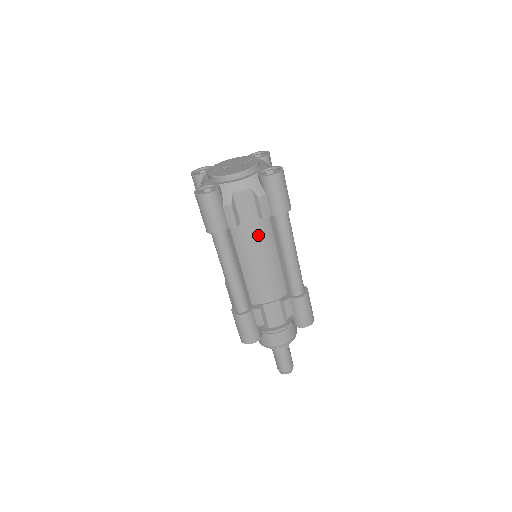
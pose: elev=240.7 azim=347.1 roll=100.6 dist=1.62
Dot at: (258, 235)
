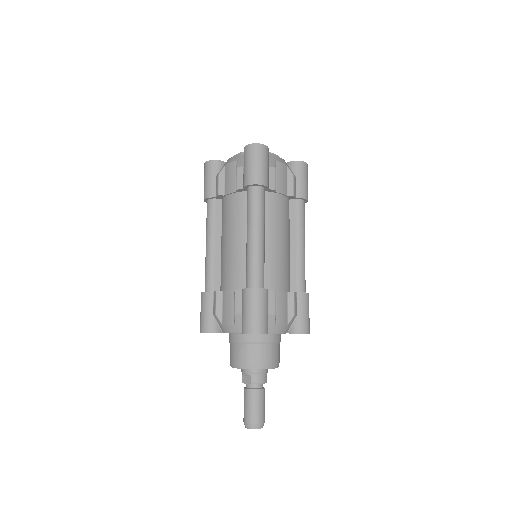
Dot at: (234, 210)
